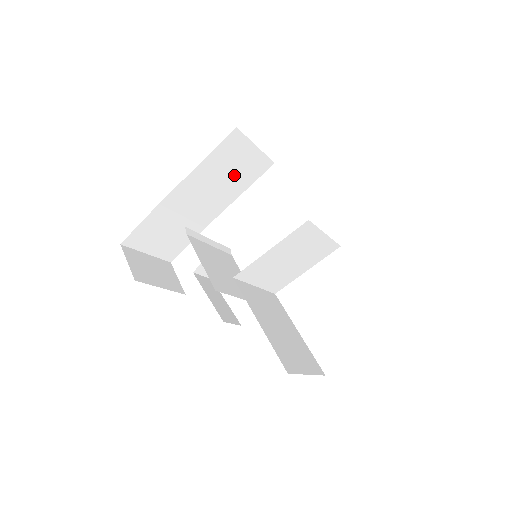
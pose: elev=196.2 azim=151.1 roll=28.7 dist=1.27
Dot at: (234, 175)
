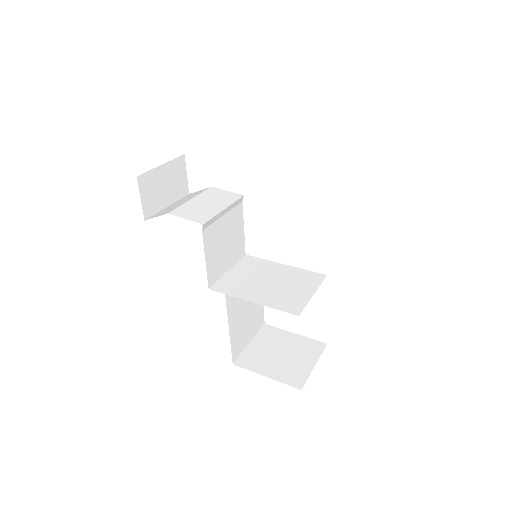
Dot at: occluded
